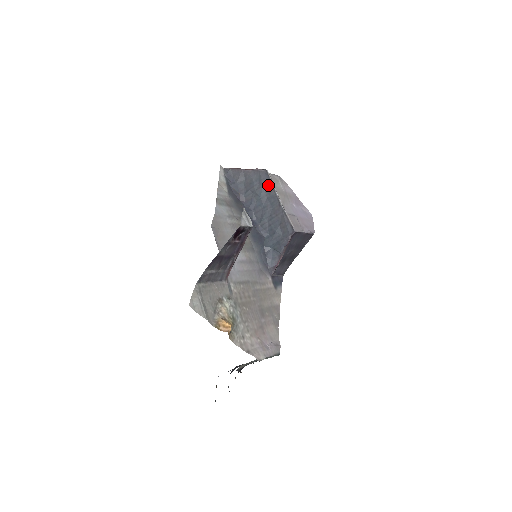
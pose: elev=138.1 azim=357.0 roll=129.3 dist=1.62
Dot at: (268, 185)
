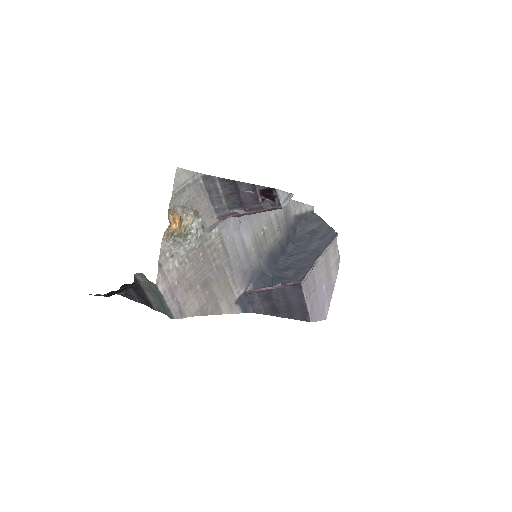
Dot at: (326, 242)
